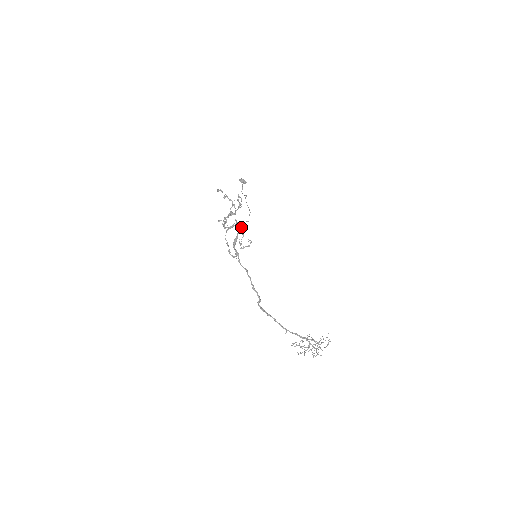
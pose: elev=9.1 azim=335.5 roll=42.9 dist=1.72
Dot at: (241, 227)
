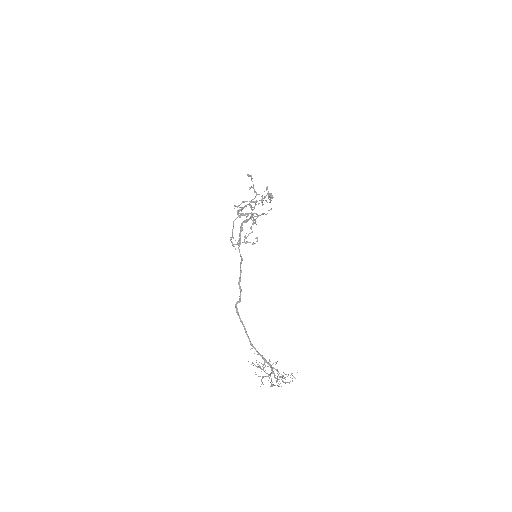
Dot at: occluded
